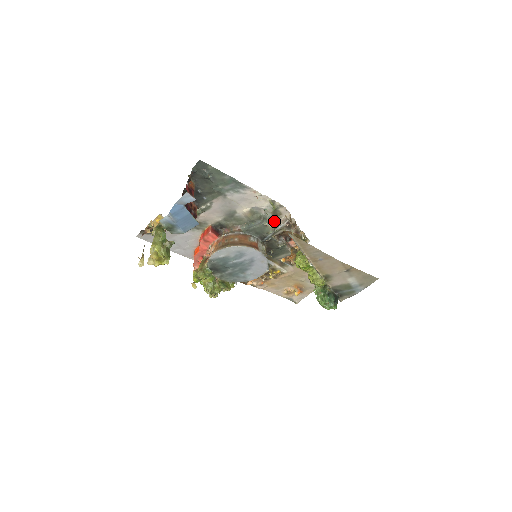
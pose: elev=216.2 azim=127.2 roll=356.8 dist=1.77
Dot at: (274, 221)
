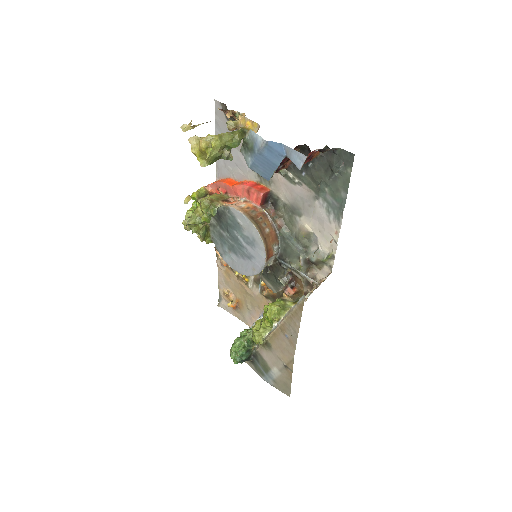
Dot at: (308, 265)
